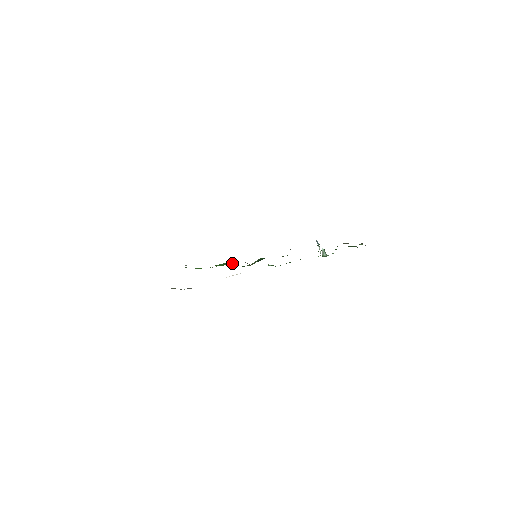
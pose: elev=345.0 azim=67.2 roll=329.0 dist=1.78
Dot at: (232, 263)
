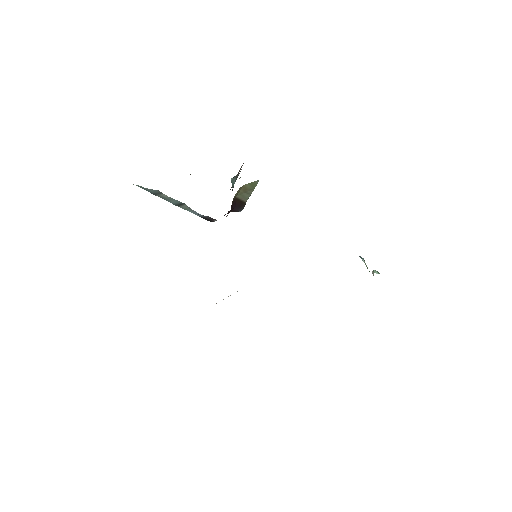
Dot at: occluded
